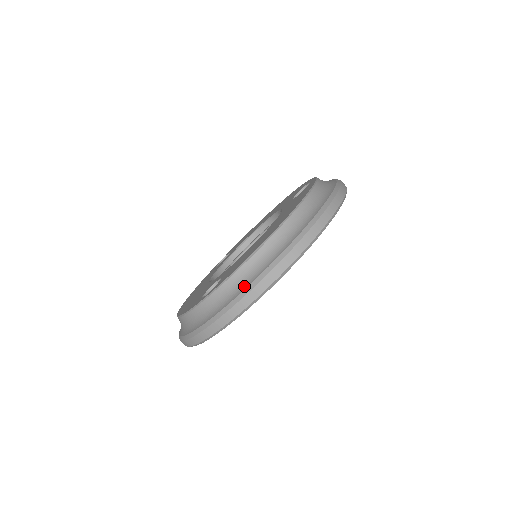
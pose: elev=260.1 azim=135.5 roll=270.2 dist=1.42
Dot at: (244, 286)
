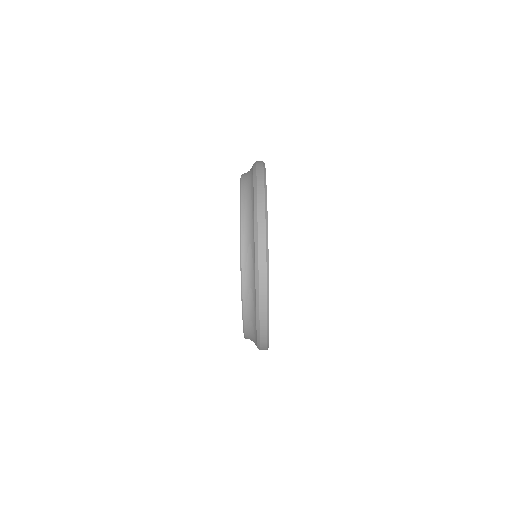
Dot at: (254, 306)
